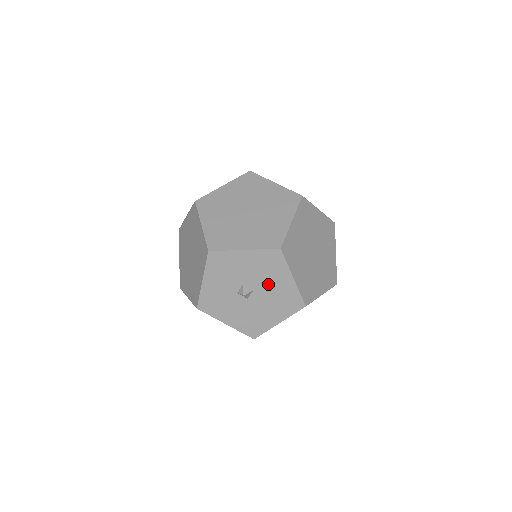
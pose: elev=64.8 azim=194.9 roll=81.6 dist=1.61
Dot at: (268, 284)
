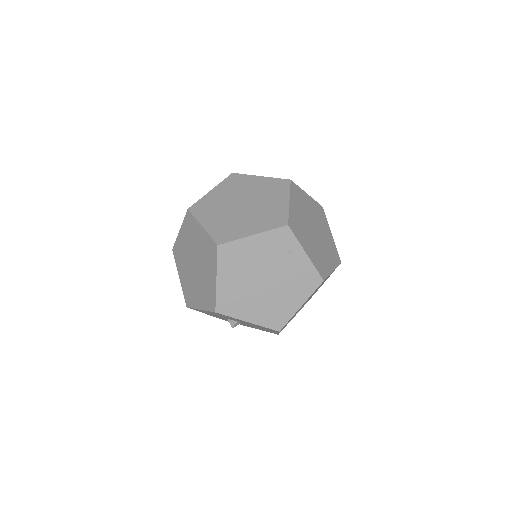
Dot at: (240, 321)
